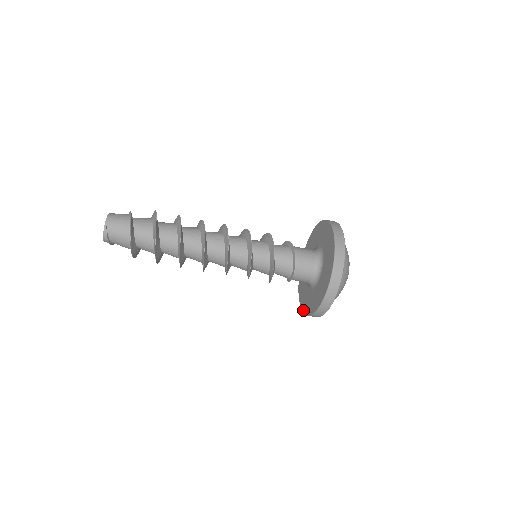
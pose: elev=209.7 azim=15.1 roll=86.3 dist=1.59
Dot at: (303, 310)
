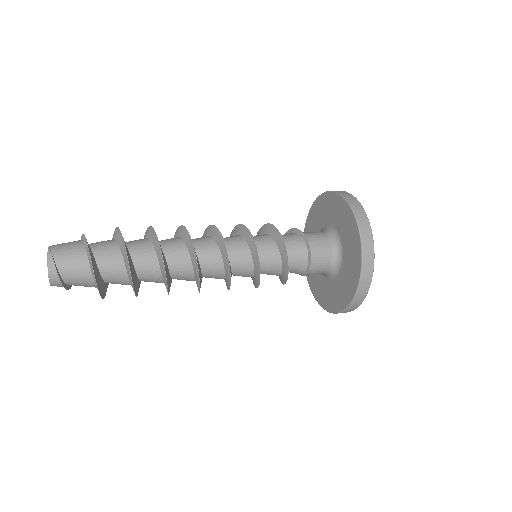
Dot at: (346, 304)
